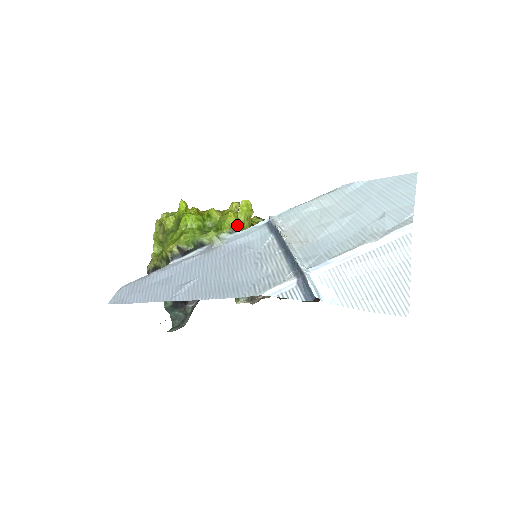
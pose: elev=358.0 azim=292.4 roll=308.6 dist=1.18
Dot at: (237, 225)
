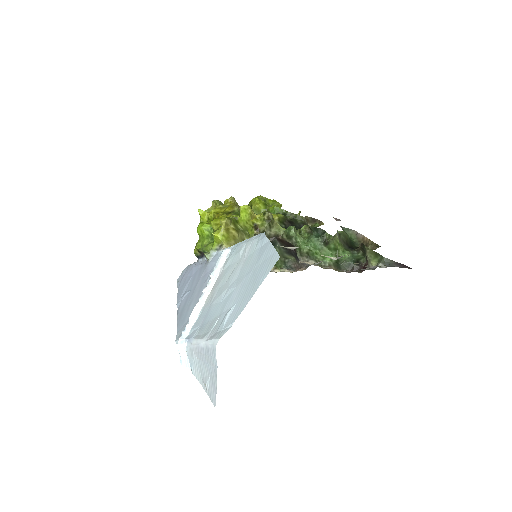
Dot at: (222, 242)
